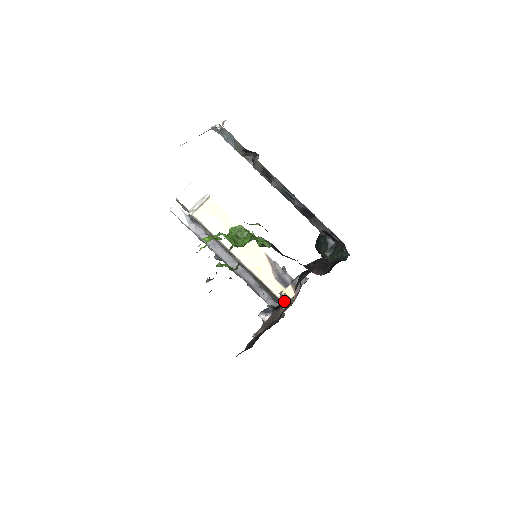
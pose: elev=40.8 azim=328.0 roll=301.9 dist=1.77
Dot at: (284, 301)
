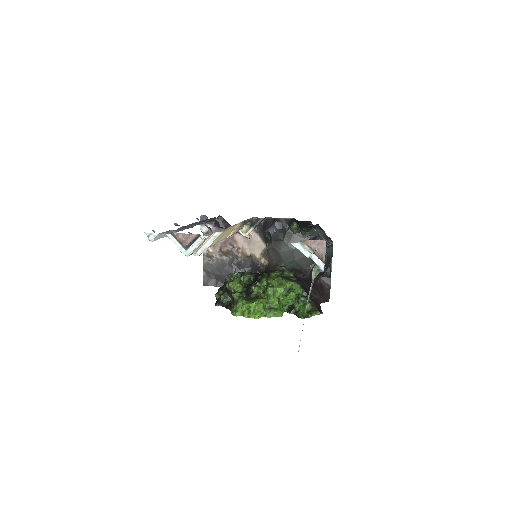
Dot at: occluded
